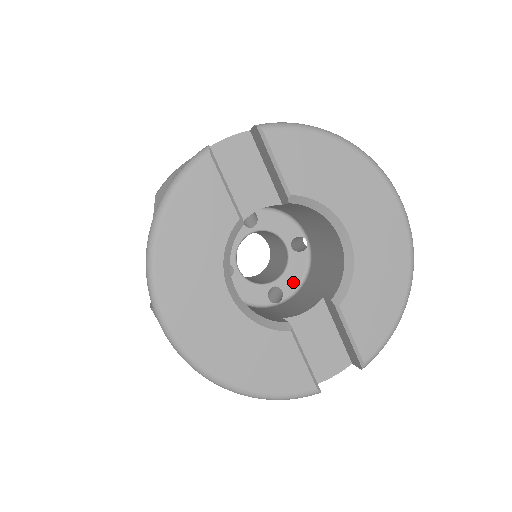
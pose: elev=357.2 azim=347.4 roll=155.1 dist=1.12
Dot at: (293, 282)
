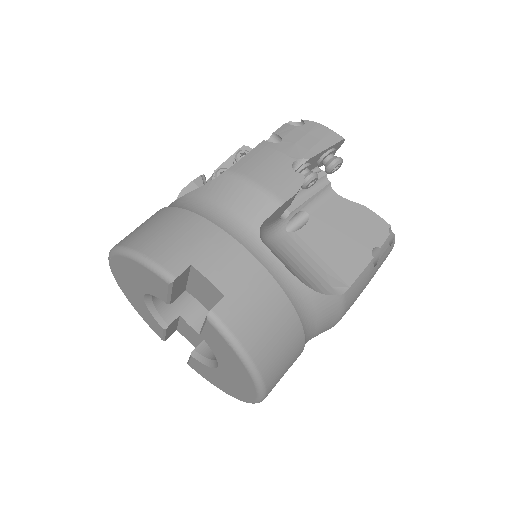
Dot at: occluded
